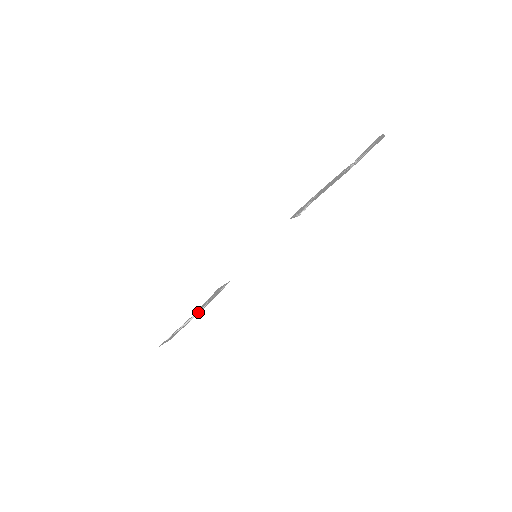
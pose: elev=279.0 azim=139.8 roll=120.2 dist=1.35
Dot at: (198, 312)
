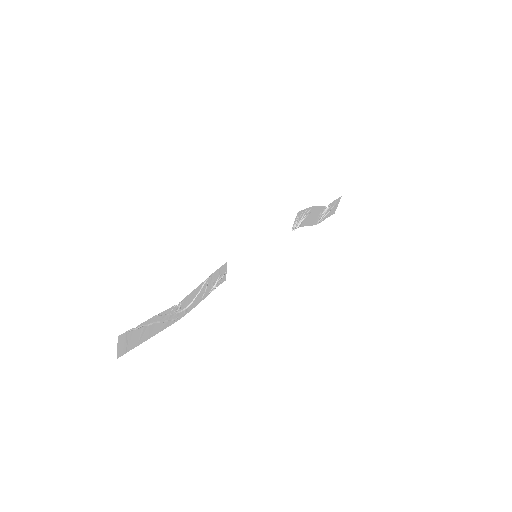
Dot at: (178, 312)
